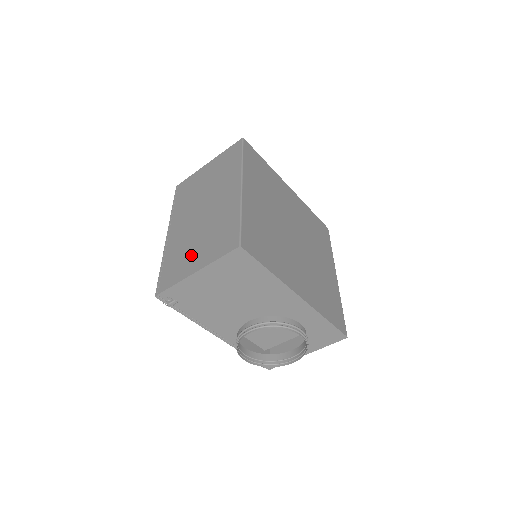
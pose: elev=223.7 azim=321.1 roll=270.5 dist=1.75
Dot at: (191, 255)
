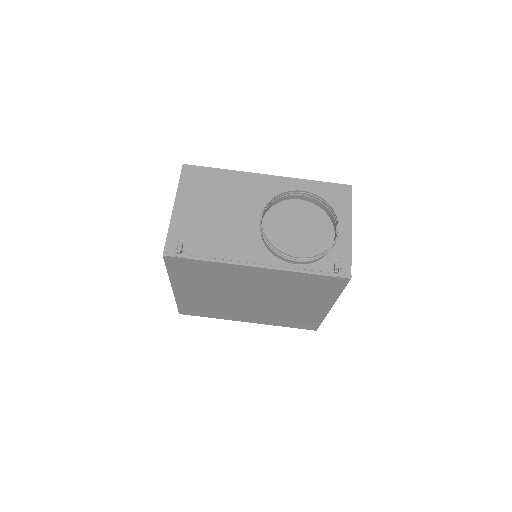
Dot at: occluded
